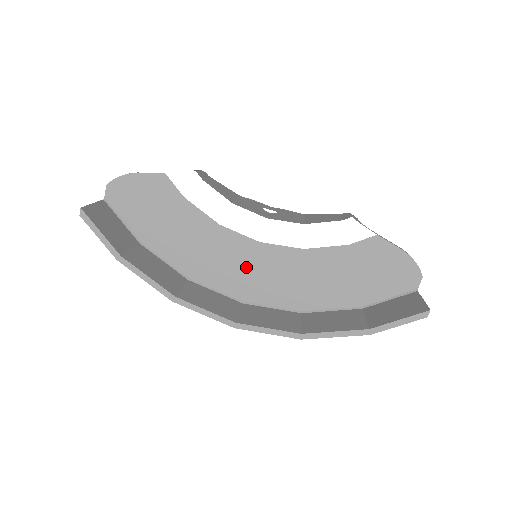
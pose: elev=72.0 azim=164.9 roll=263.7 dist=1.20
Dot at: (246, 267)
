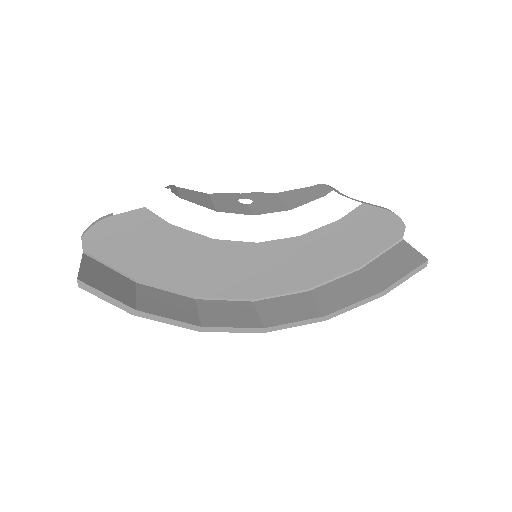
Dot at: (249, 269)
